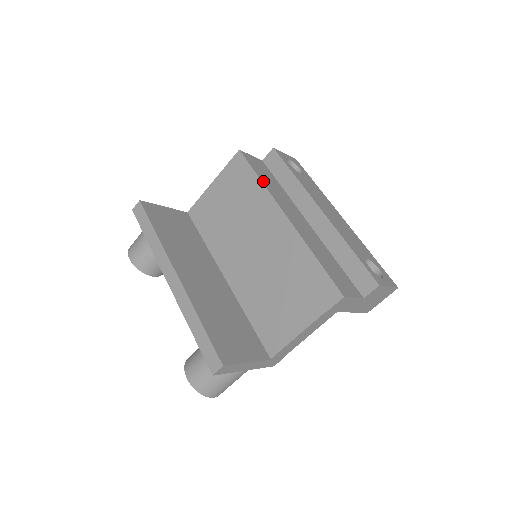
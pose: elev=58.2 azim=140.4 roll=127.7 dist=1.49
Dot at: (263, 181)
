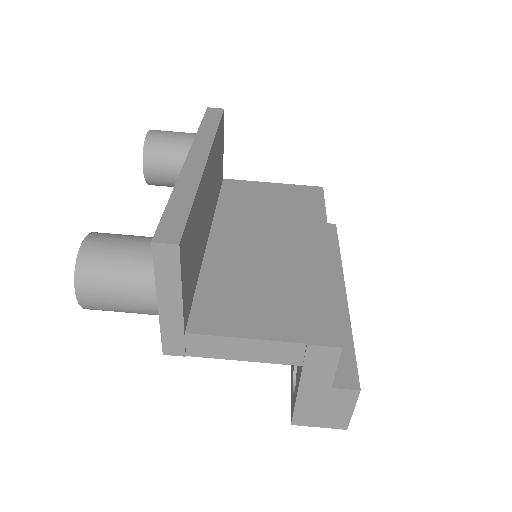
Dot at: occluded
